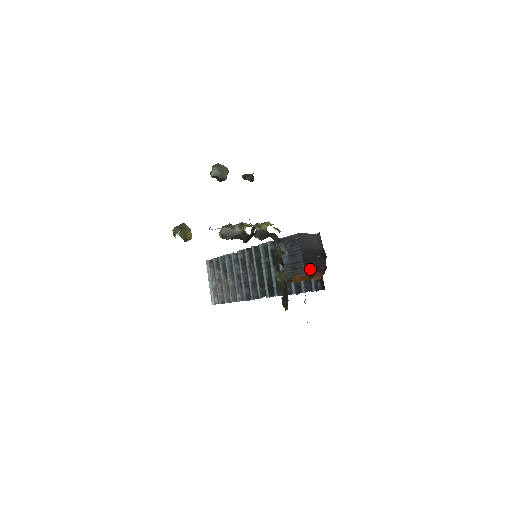
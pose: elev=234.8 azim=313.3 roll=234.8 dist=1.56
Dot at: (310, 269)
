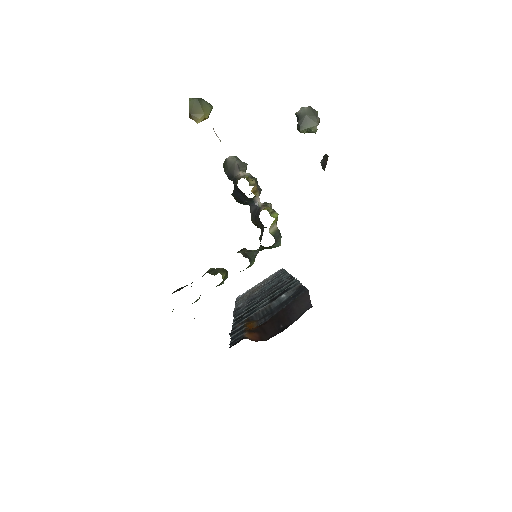
Dot at: (263, 327)
